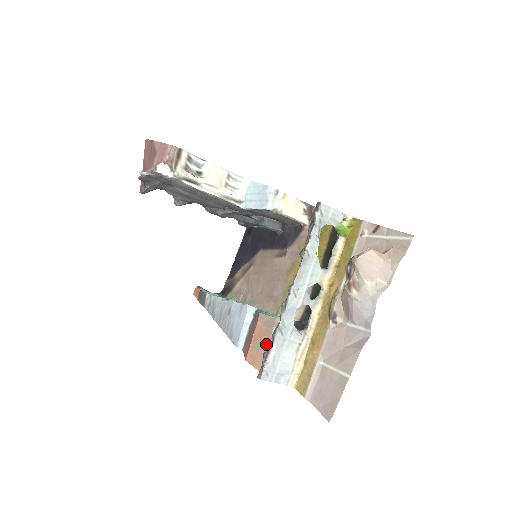
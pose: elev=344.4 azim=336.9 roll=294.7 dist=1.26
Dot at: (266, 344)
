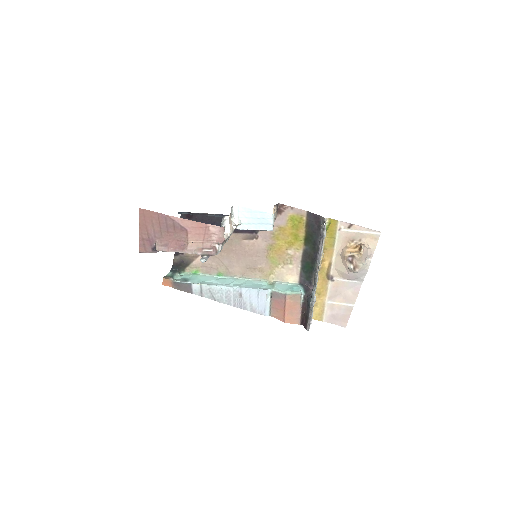
Dot at: (298, 309)
